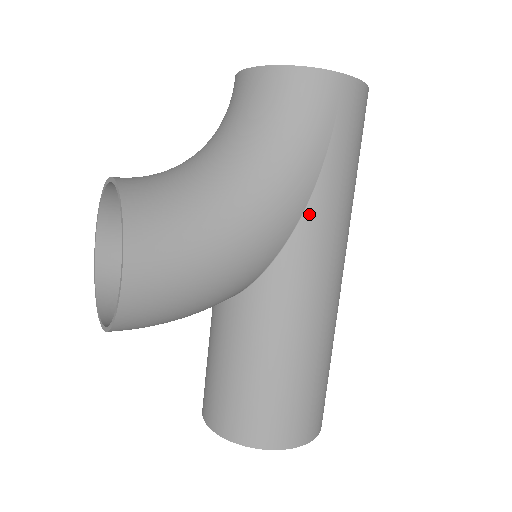
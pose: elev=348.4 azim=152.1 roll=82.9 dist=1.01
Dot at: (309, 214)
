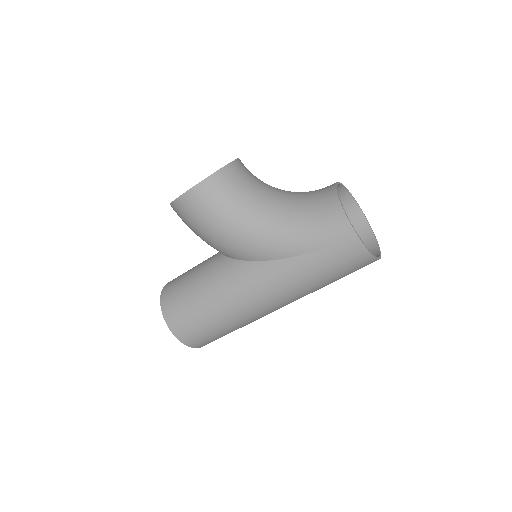
Dot at: (277, 263)
